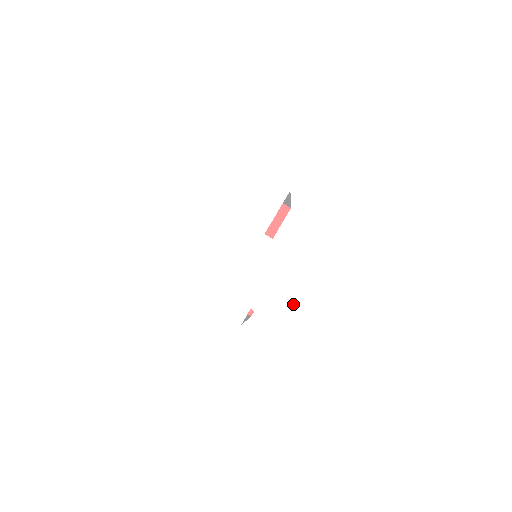
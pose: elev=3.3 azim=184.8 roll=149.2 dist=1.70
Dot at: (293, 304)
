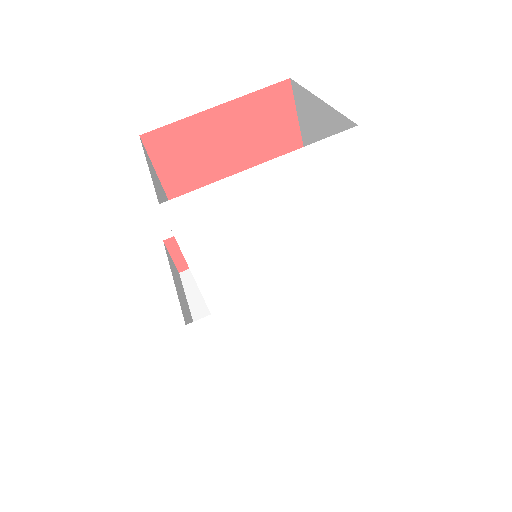
Dot at: (270, 362)
